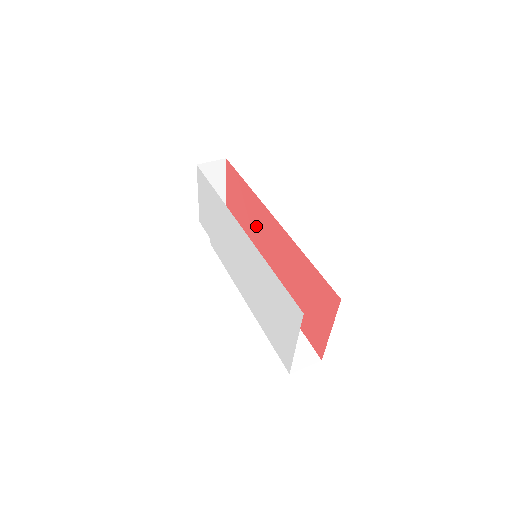
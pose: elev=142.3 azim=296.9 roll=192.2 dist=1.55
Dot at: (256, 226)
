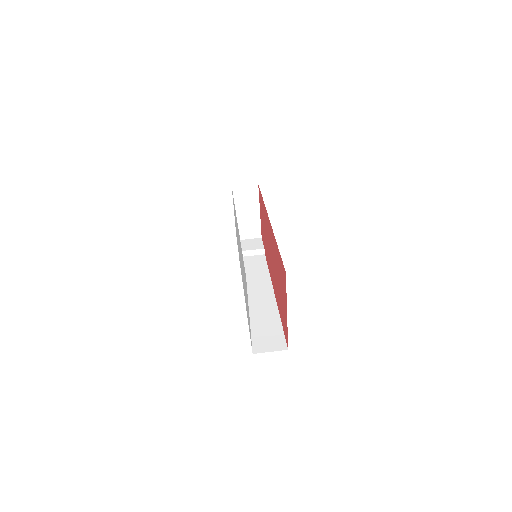
Dot at: (267, 236)
